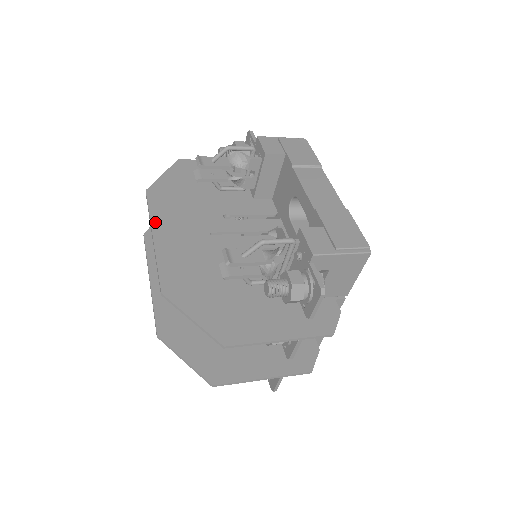
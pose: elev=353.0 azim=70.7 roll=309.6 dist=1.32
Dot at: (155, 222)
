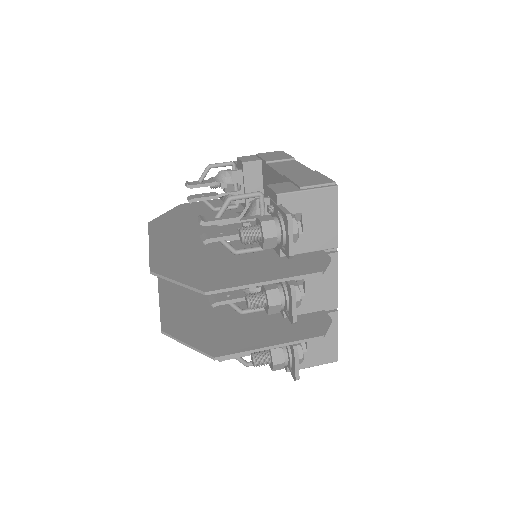
Dot at: (153, 236)
